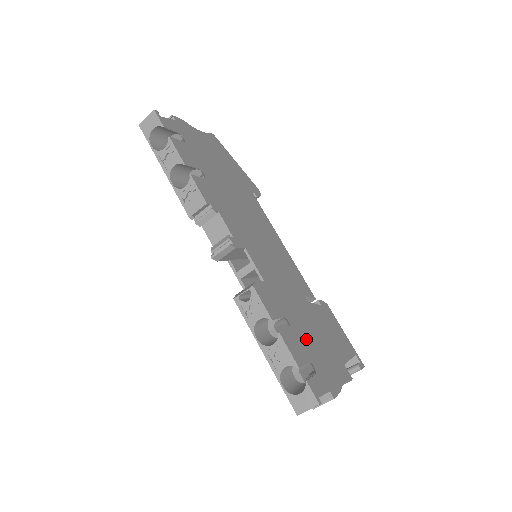
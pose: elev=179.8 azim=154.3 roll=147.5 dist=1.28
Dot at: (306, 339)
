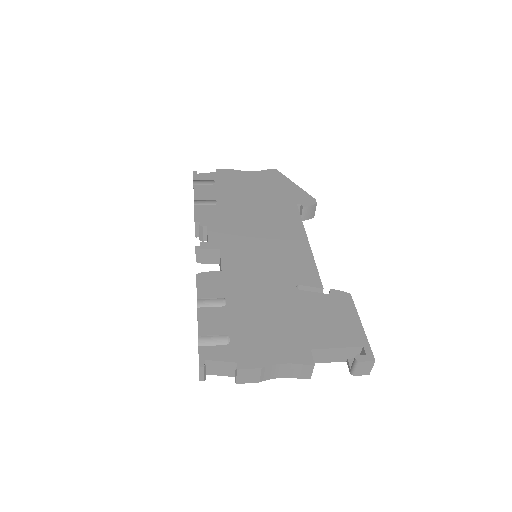
Dot at: (245, 318)
